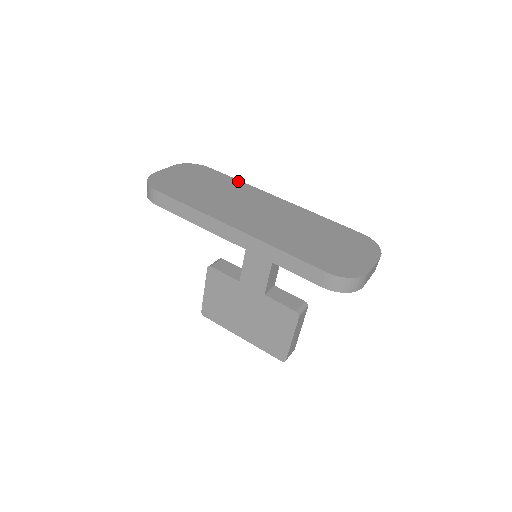
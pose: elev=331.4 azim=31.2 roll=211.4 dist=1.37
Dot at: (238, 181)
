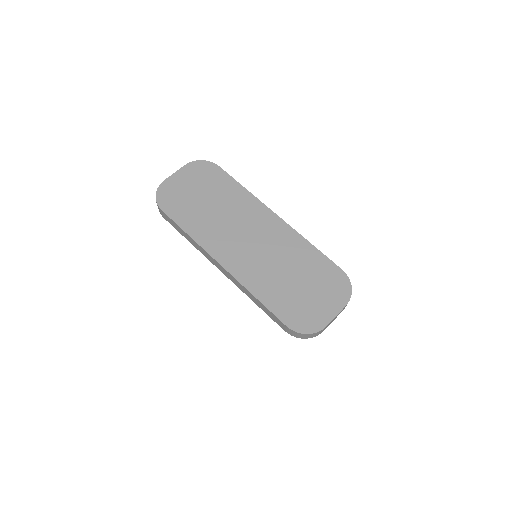
Dot at: (242, 188)
